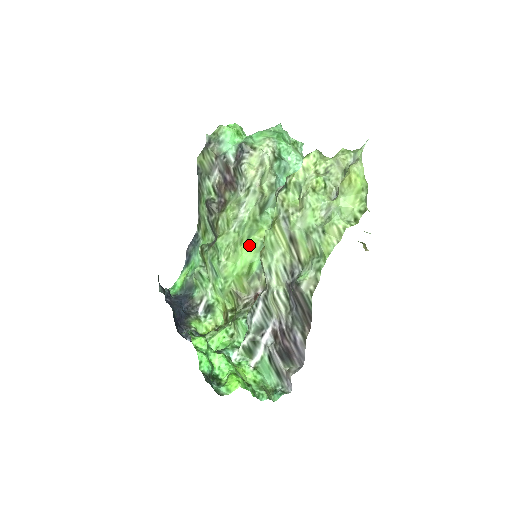
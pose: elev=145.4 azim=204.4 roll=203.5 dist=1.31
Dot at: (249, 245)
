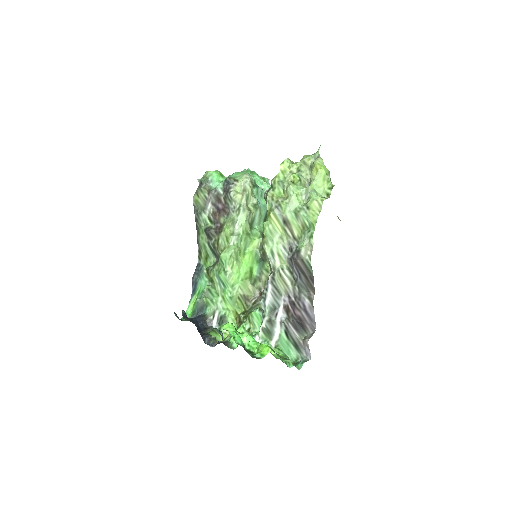
Dot at: (246, 255)
